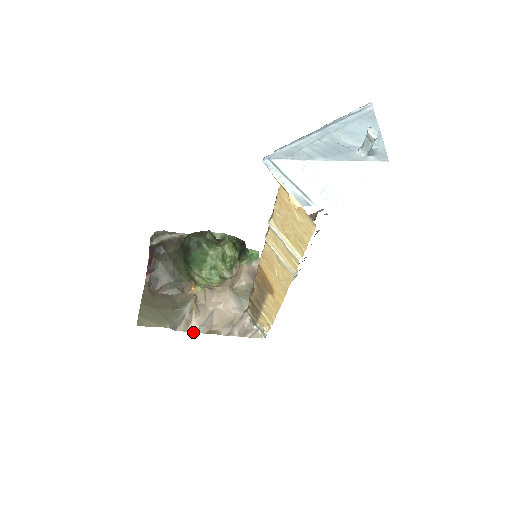
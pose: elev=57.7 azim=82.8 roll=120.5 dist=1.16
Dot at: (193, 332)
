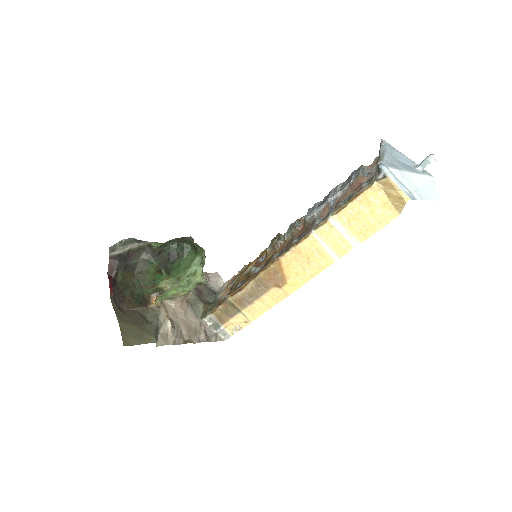
Dot at: occluded
